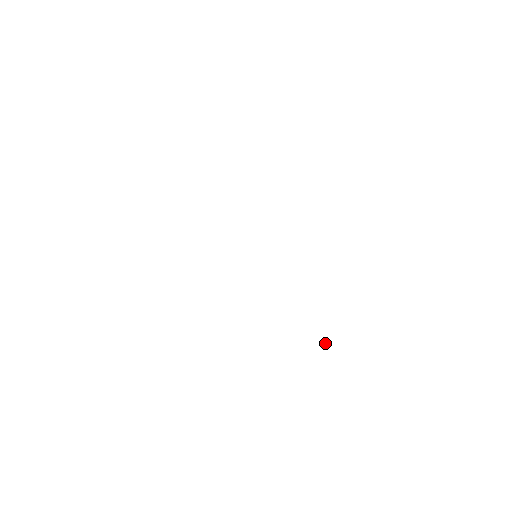
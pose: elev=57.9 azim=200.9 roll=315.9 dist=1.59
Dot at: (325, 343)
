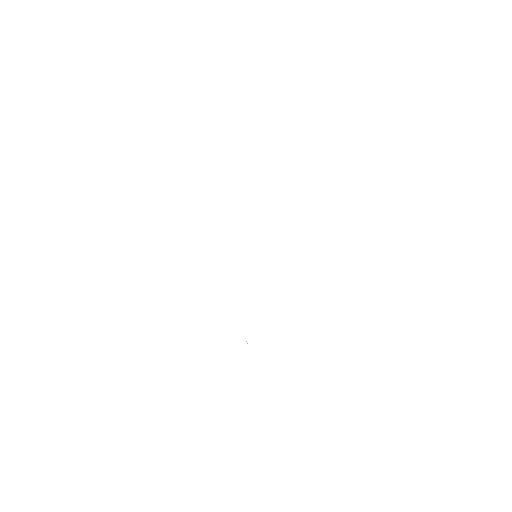
Dot at: occluded
